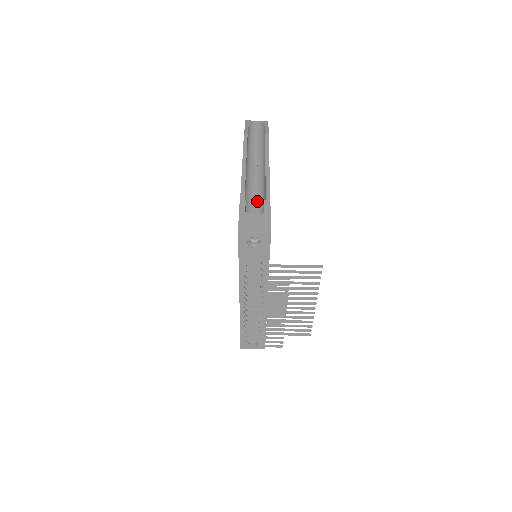
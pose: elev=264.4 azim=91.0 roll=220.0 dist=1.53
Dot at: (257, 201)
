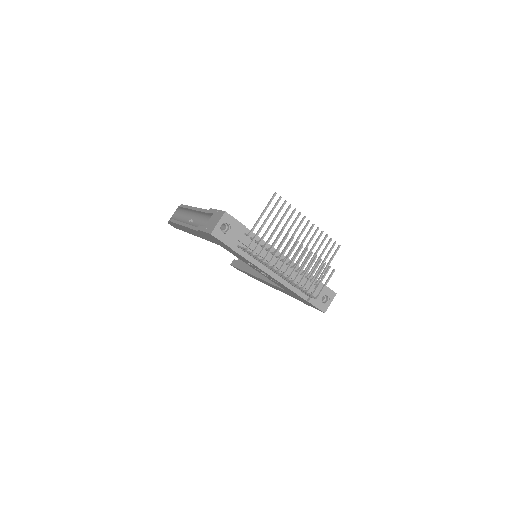
Dot at: occluded
